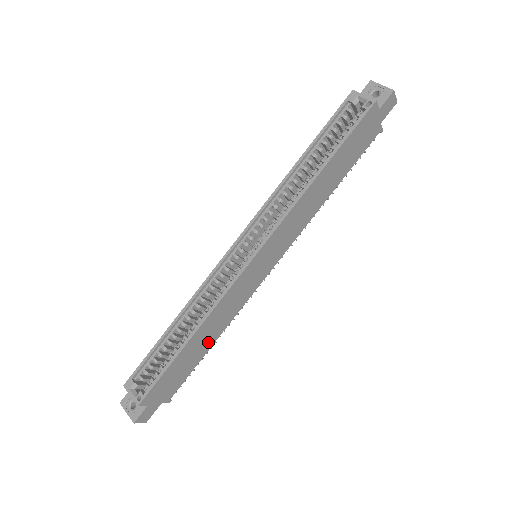
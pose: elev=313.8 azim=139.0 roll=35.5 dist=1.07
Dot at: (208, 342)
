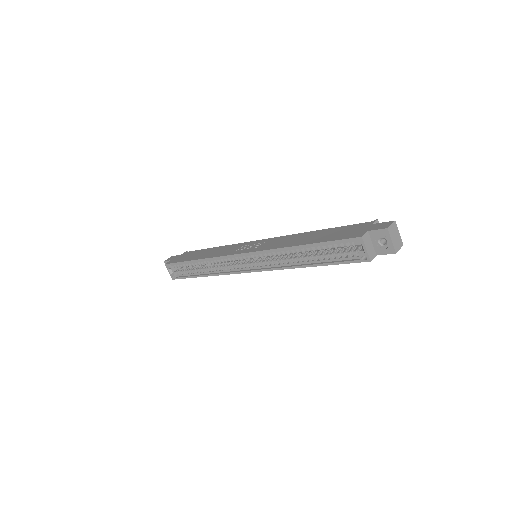
Dot at: occluded
